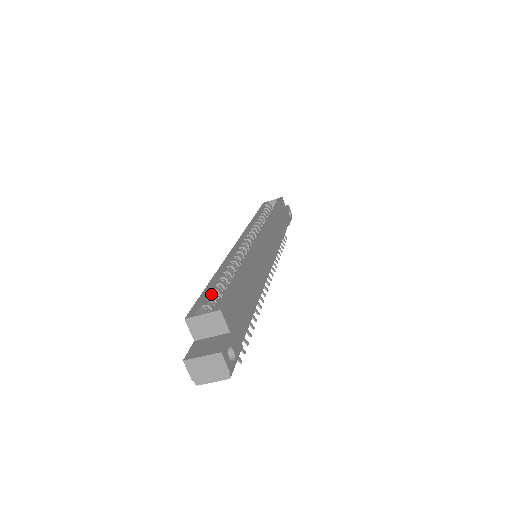
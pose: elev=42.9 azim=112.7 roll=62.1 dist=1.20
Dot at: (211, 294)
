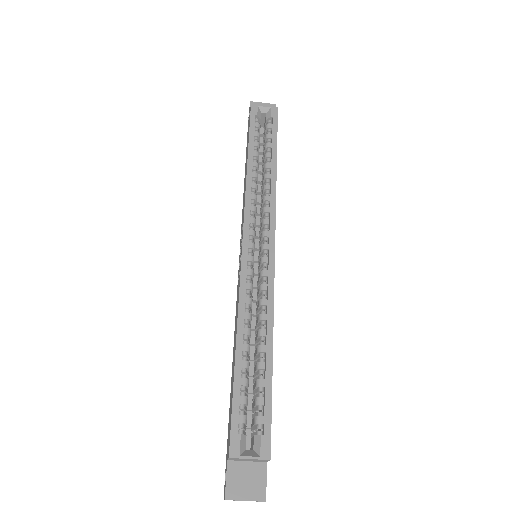
Dot at: (243, 397)
